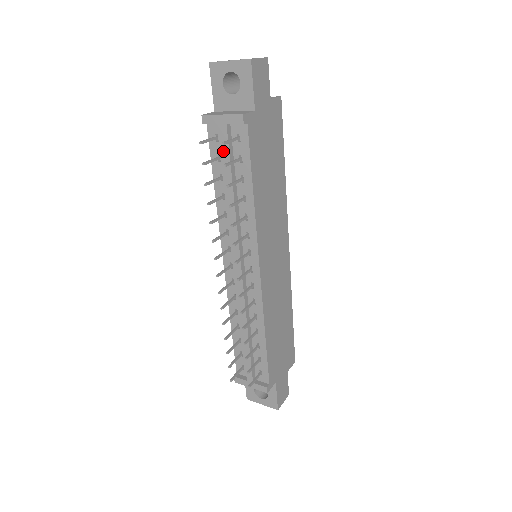
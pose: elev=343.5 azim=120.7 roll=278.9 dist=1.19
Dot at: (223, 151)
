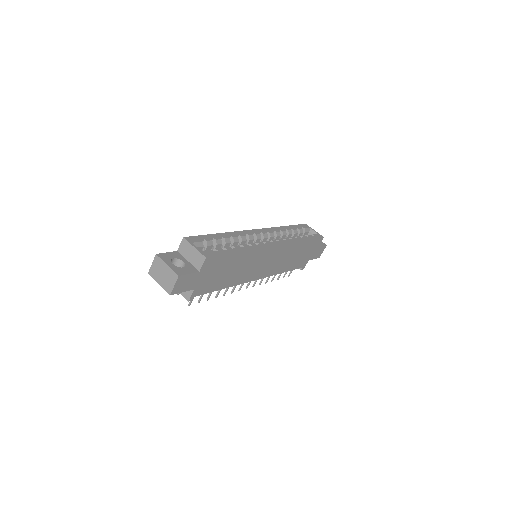
Dot at: occluded
